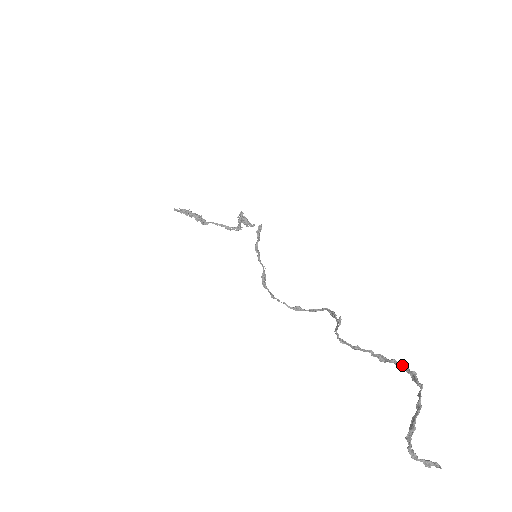
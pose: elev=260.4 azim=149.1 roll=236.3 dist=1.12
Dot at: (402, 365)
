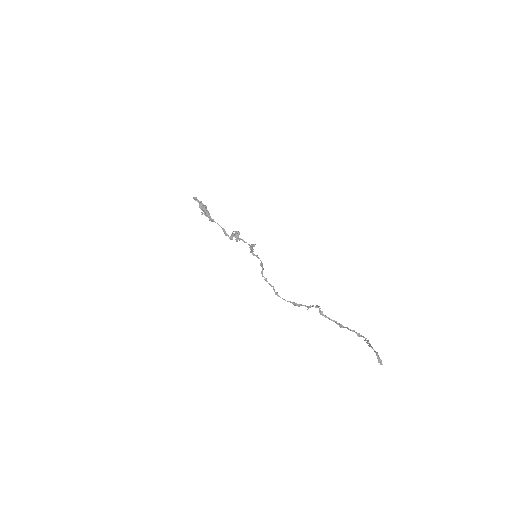
Dot at: (353, 330)
